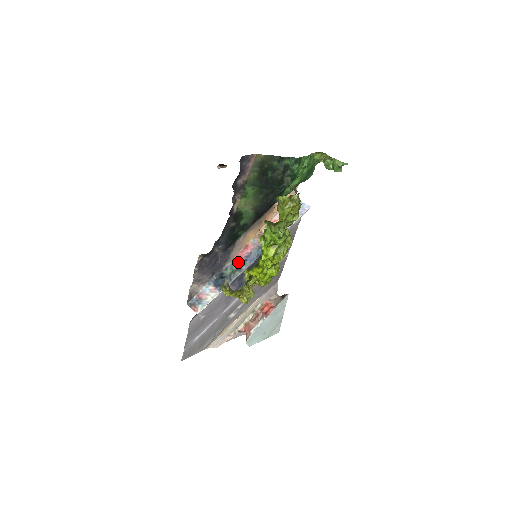
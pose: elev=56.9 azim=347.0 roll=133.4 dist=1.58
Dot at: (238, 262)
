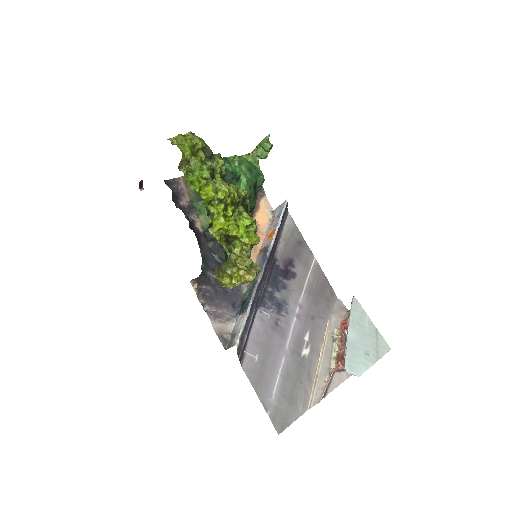
Dot at: occluded
